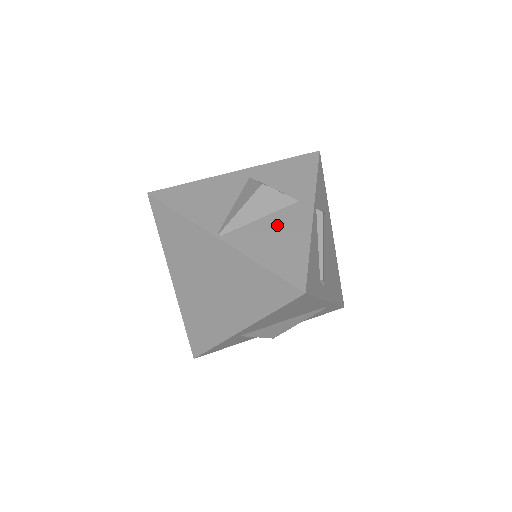
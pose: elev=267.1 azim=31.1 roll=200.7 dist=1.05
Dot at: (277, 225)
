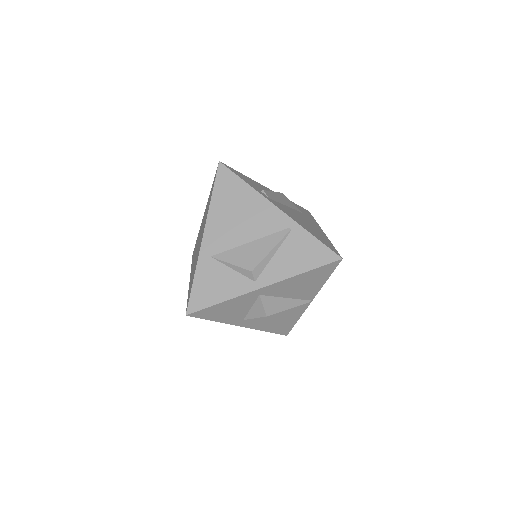
Dot at: occluded
